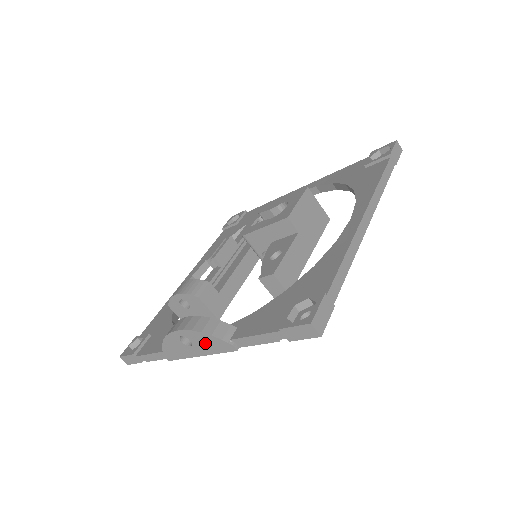
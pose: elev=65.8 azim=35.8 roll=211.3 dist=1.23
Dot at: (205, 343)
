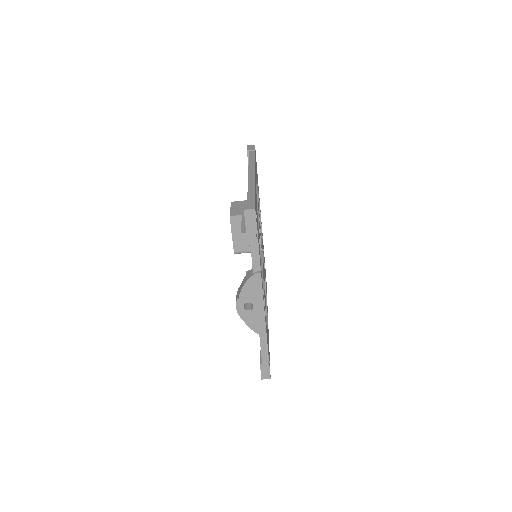
Dot at: (252, 293)
